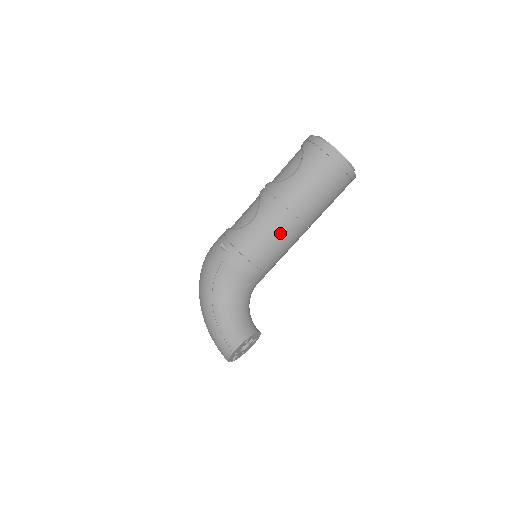
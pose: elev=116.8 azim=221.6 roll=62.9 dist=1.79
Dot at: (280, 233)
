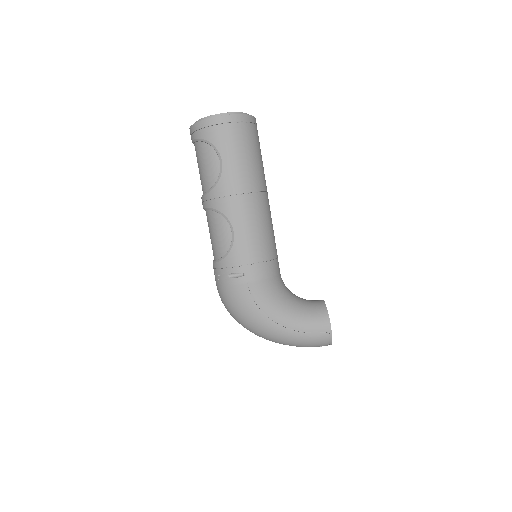
Dot at: (262, 216)
